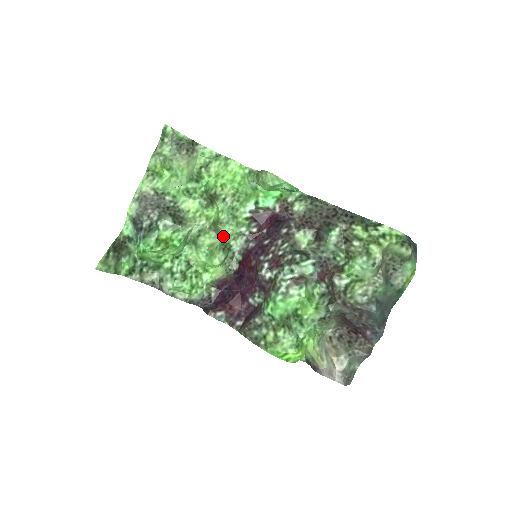
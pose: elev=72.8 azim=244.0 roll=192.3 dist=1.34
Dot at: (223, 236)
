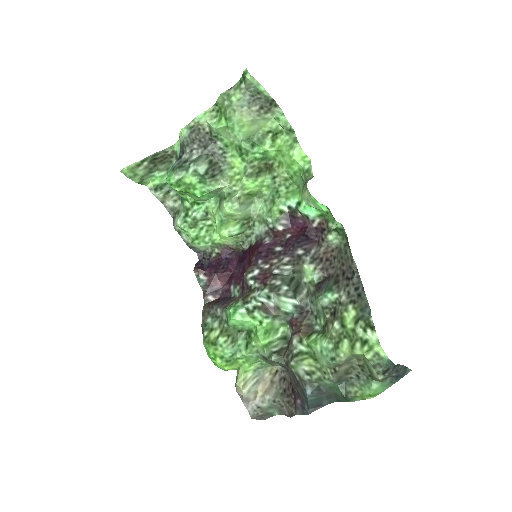
Dot at: (252, 211)
